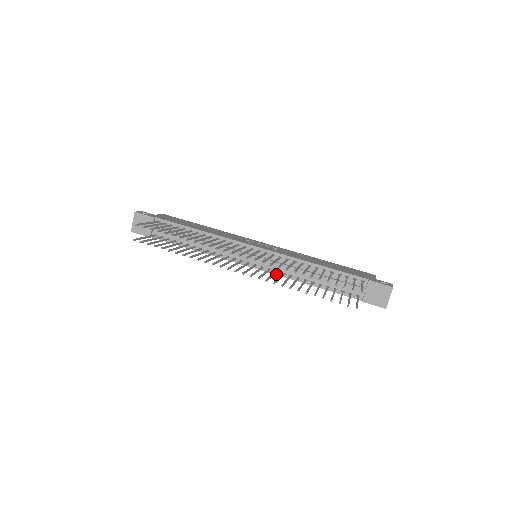
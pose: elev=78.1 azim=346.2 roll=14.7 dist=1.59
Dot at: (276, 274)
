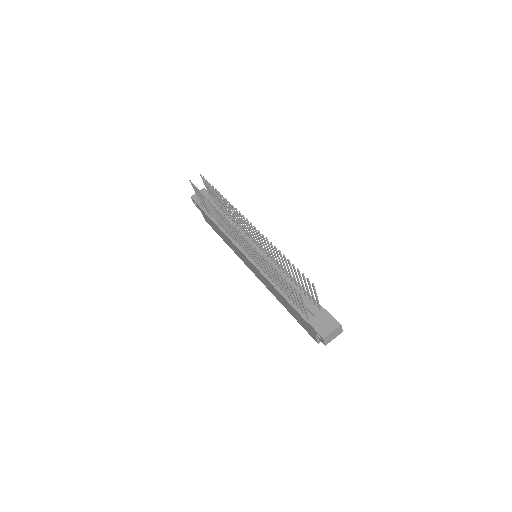
Dot at: (260, 270)
